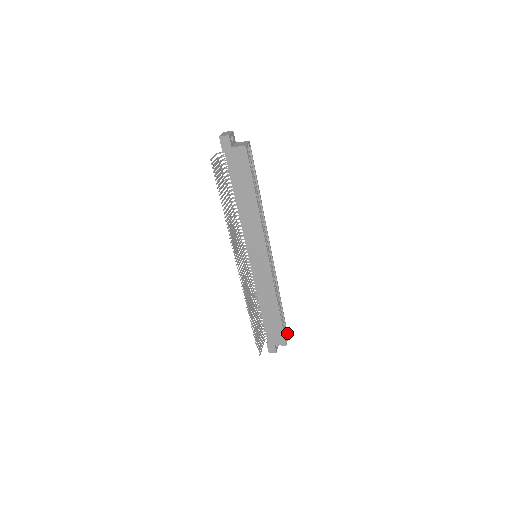
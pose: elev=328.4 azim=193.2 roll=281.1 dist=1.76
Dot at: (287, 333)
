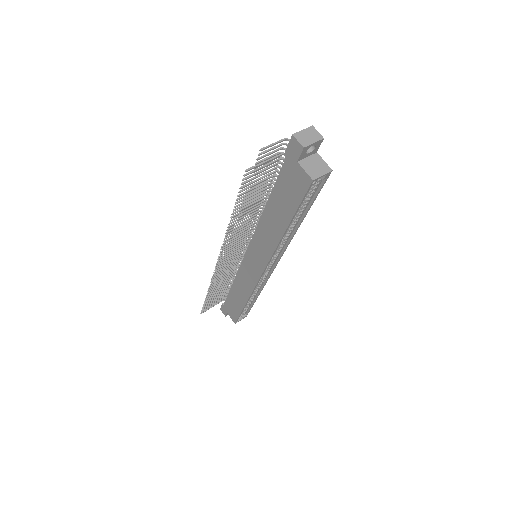
Dot at: (247, 314)
